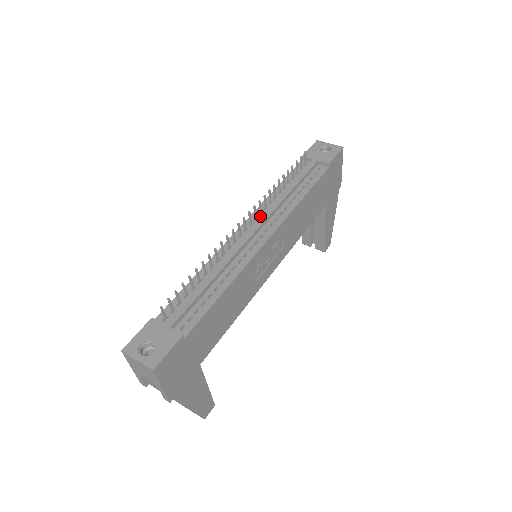
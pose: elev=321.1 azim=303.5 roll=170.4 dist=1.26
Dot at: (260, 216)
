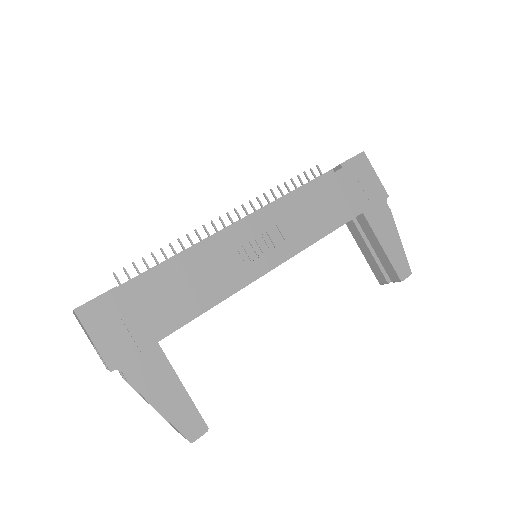
Dot at: occluded
